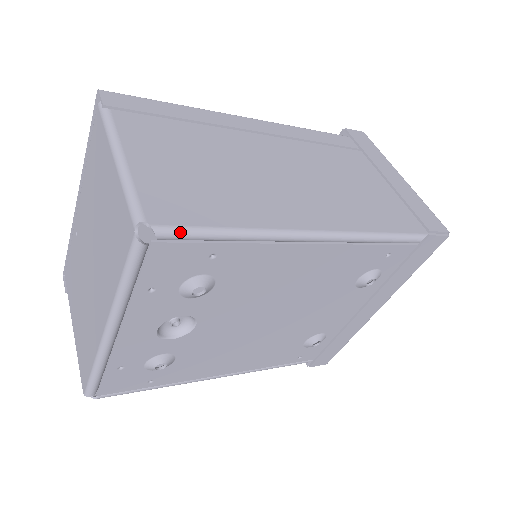
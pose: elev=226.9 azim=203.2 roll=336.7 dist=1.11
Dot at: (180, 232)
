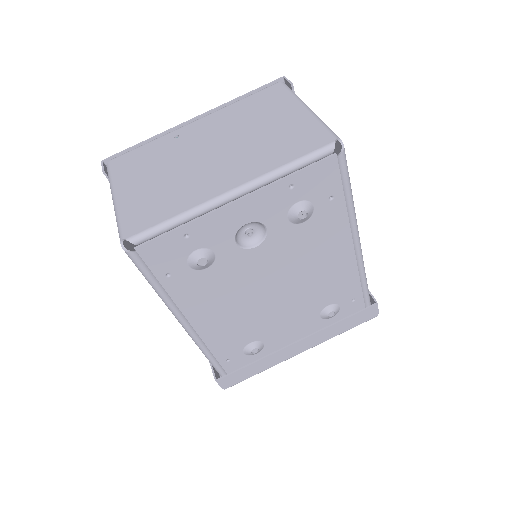
Dot at: (346, 164)
